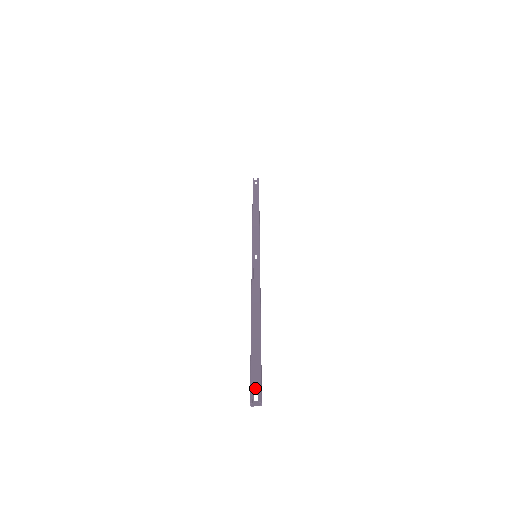
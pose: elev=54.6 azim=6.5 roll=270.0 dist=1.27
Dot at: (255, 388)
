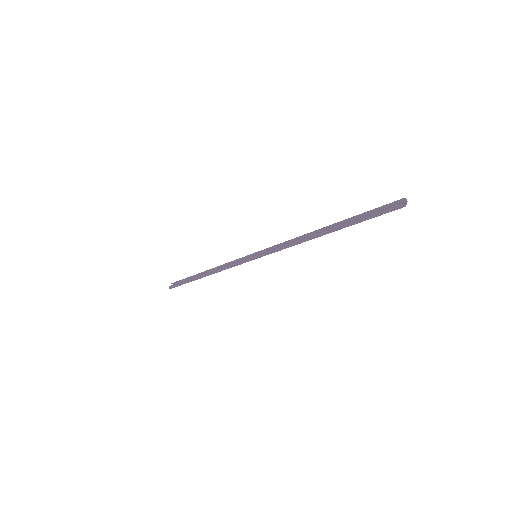
Dot at: (389, 210)
